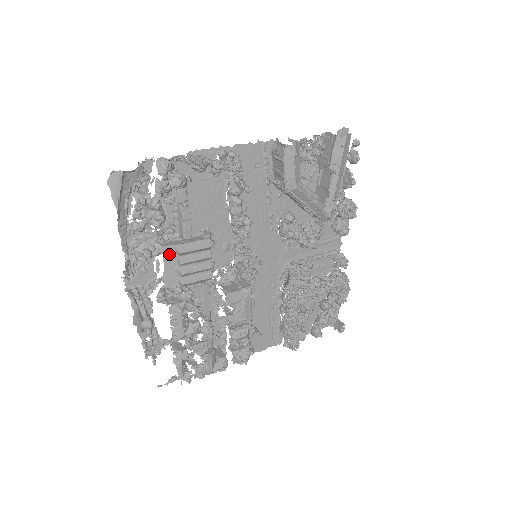
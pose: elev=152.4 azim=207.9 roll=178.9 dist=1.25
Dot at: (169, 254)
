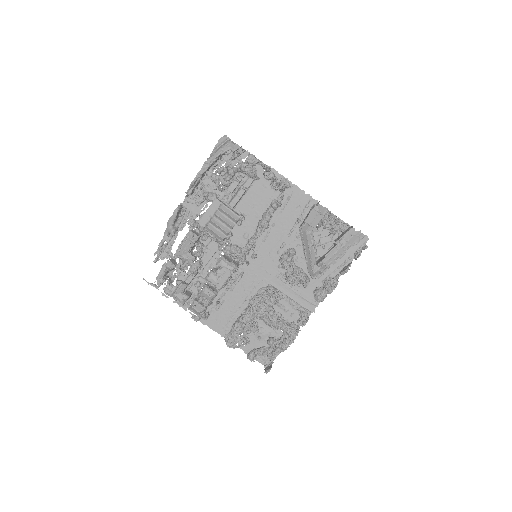
Dot at: (215, 205)
